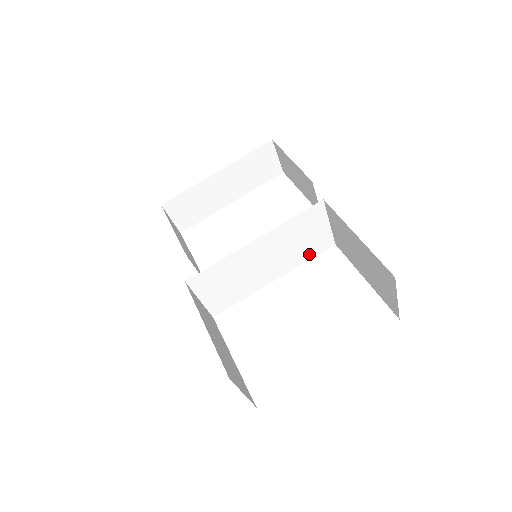
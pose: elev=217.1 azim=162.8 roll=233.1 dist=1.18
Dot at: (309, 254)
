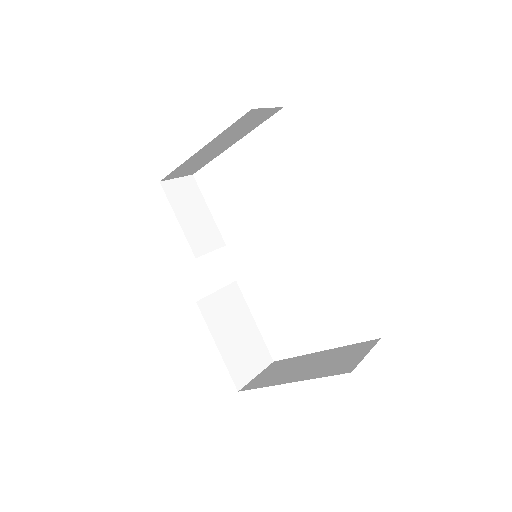
Dot at: occluded
